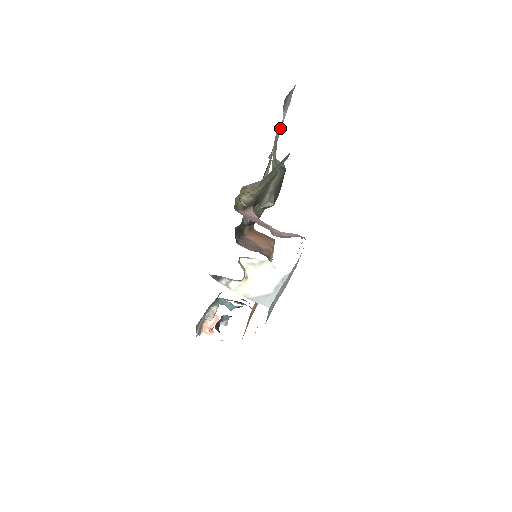
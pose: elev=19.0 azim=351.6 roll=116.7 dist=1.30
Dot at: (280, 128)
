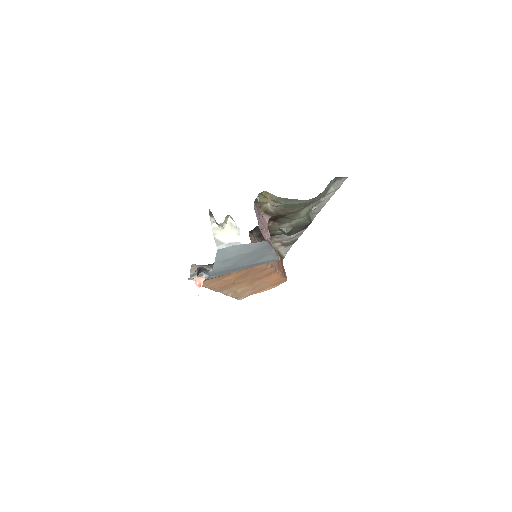
Dot at: (328, 198)
